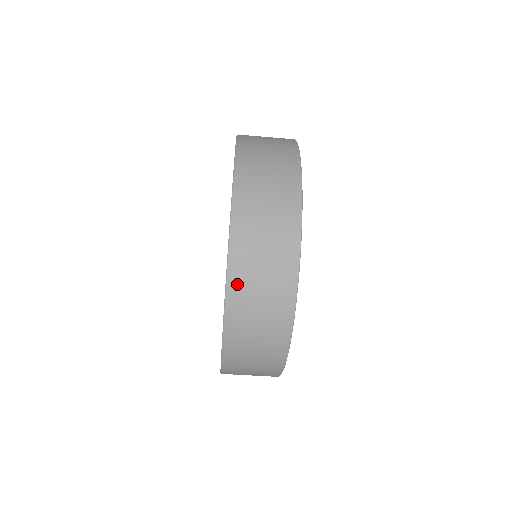
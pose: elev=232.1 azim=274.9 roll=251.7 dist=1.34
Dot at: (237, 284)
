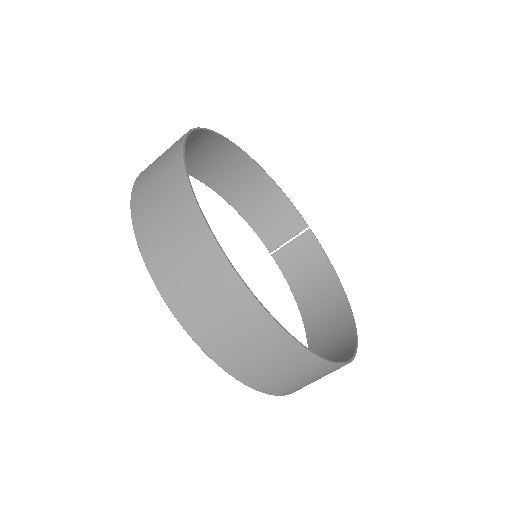
Dot at: (138, 193)
